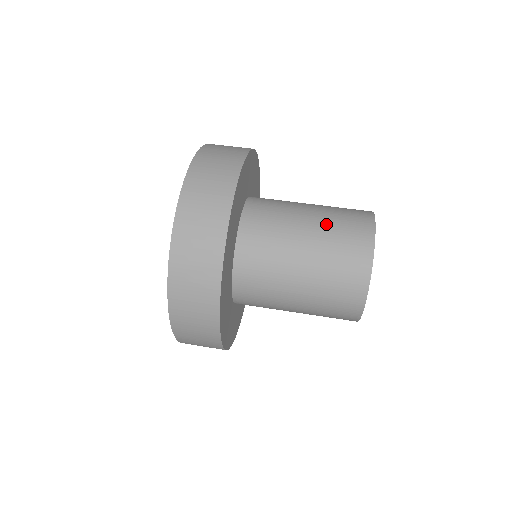
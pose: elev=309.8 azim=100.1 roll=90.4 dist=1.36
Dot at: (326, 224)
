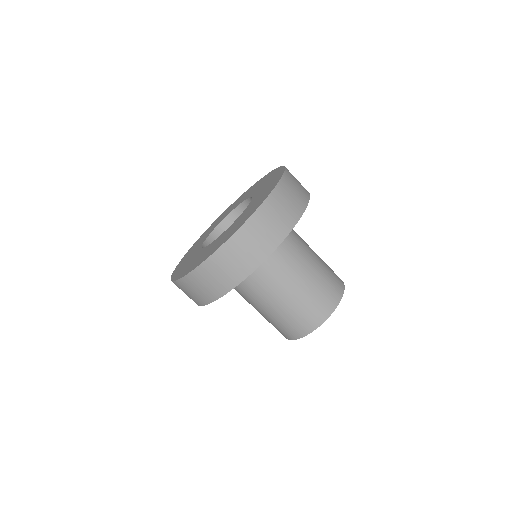
Dot at: (310, 289)
